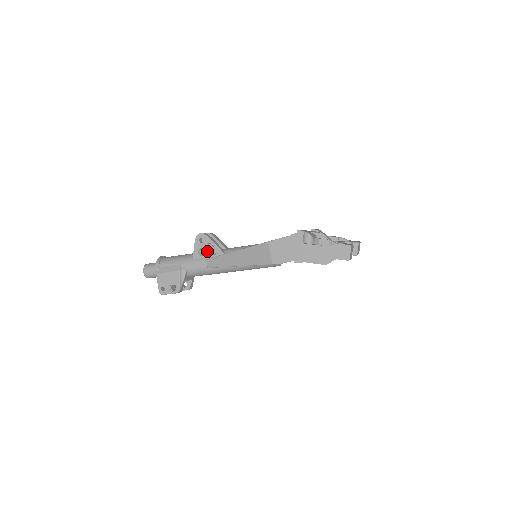
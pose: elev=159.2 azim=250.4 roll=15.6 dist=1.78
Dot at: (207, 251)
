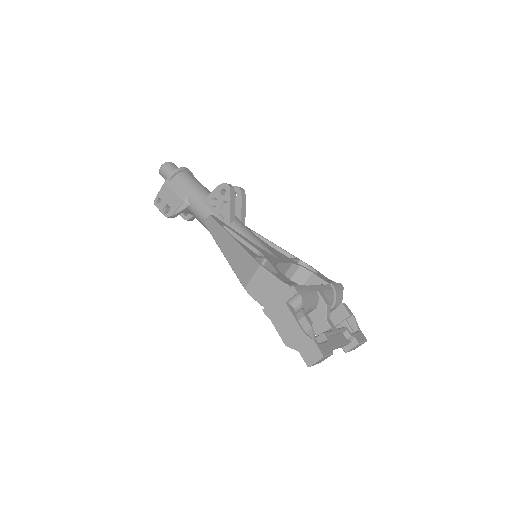
Dot at: (219, 207)
